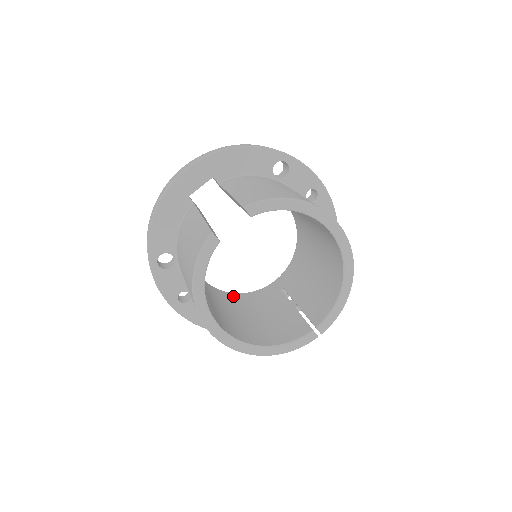
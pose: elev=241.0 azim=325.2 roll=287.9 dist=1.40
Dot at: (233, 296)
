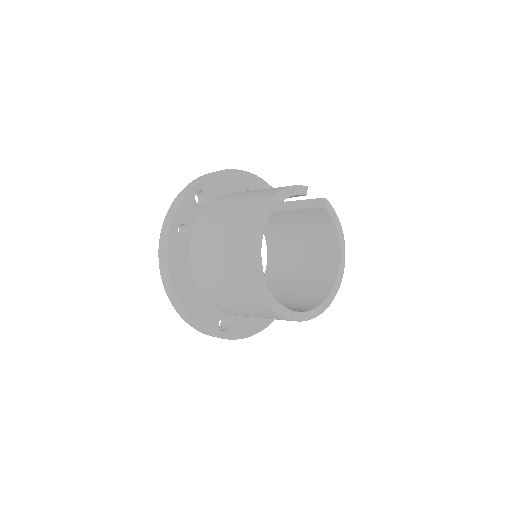
Dot at: occluded
